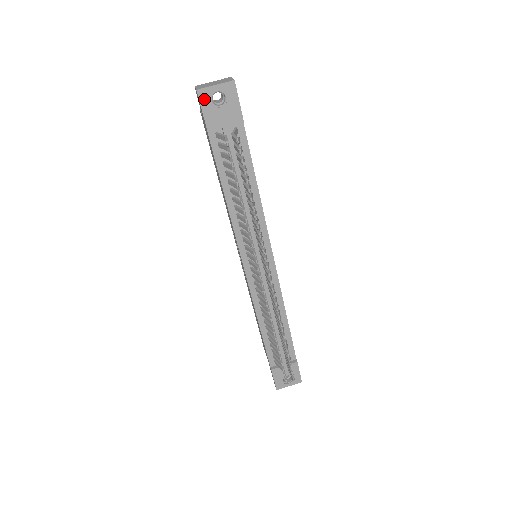
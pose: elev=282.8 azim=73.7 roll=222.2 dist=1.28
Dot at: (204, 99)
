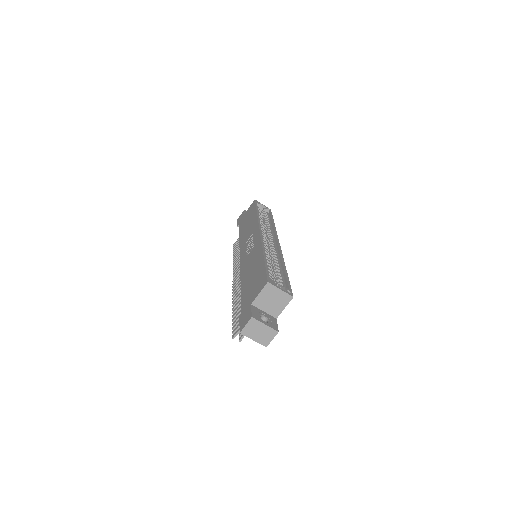
Dot at: occluded
